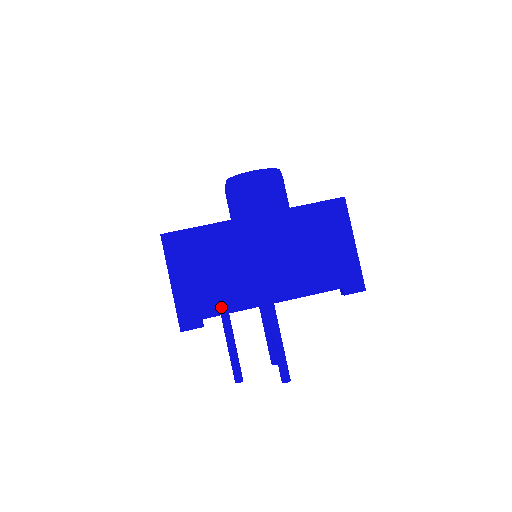
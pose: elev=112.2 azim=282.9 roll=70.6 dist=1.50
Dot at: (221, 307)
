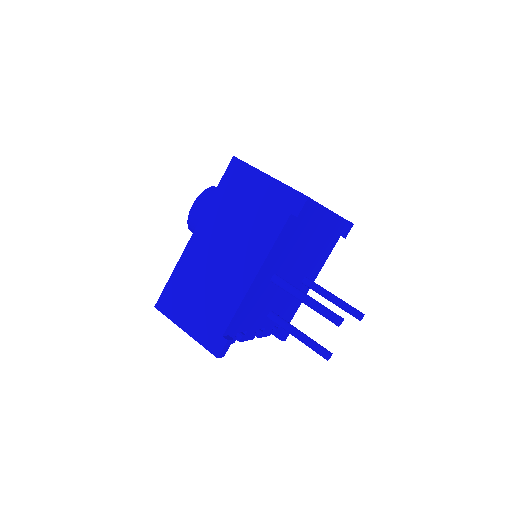
Dot at: (226, 315)
